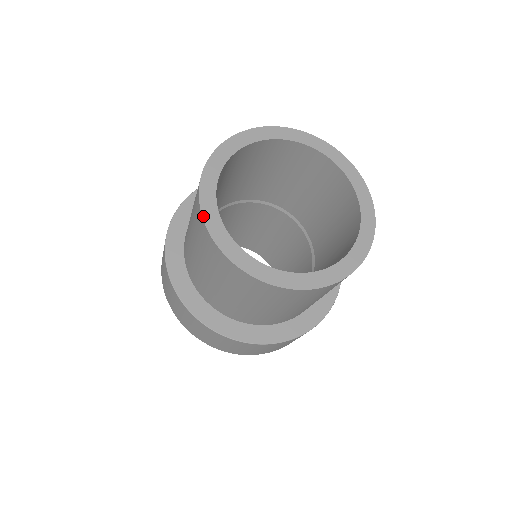
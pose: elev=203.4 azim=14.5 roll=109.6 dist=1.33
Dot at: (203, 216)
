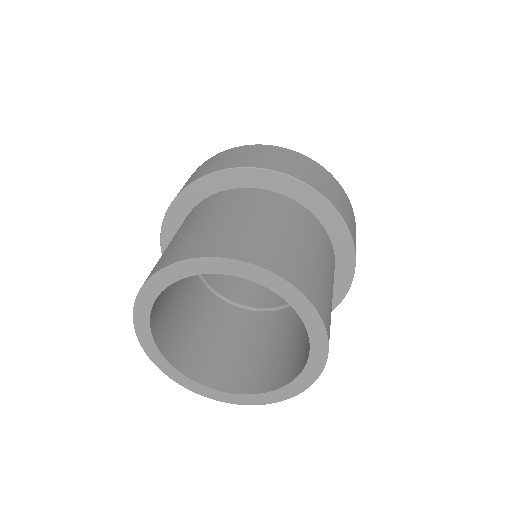
Dot at: occluded
